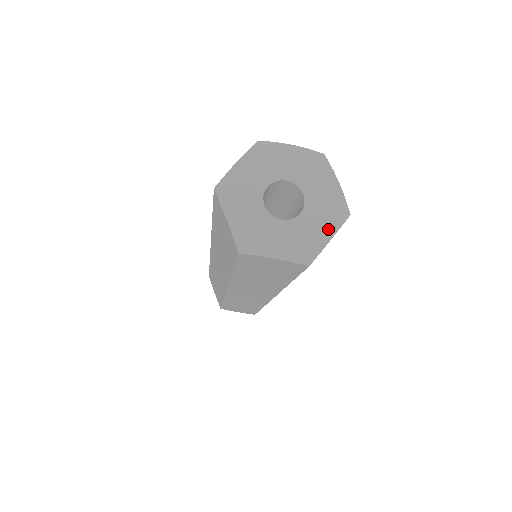
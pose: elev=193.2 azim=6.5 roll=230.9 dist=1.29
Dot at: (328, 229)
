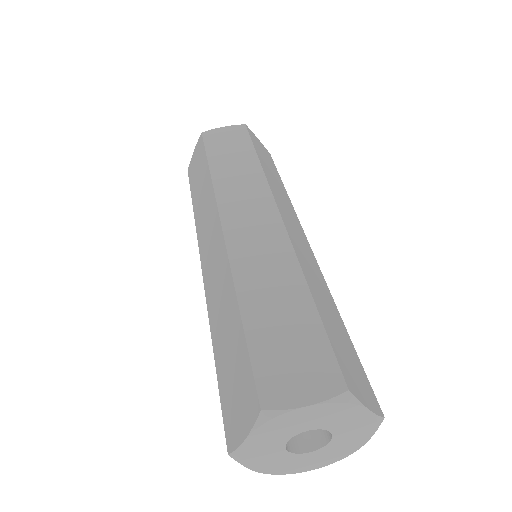
Dot at: (316, 466)
